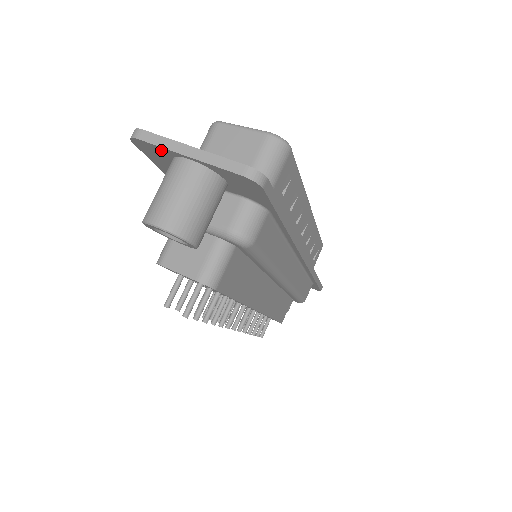
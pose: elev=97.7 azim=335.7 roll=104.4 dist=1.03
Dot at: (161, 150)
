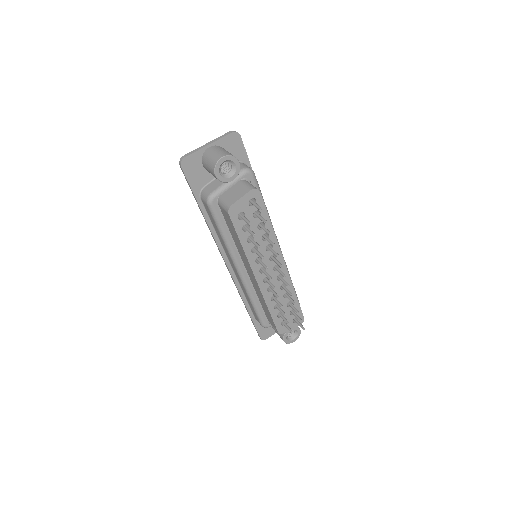
Dot at: (196, 156)
